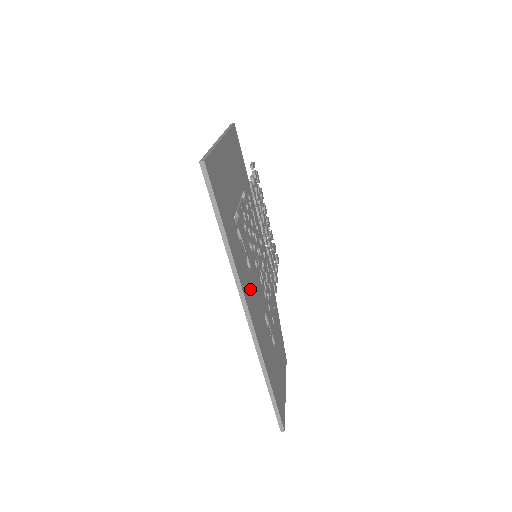
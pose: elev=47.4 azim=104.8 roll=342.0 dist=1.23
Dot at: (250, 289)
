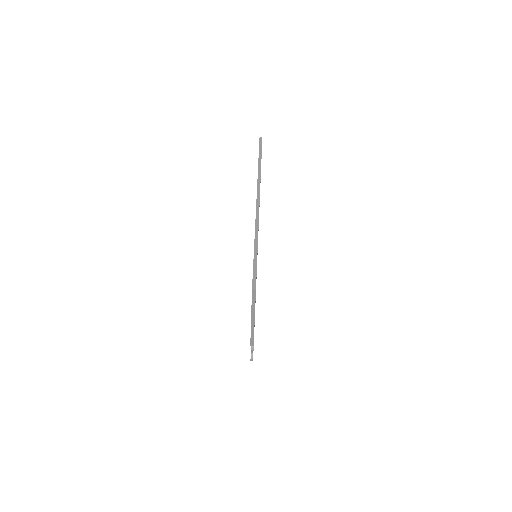
Dot at: occluded
